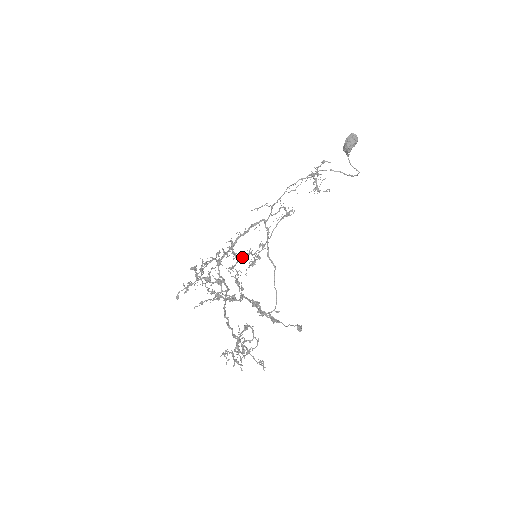
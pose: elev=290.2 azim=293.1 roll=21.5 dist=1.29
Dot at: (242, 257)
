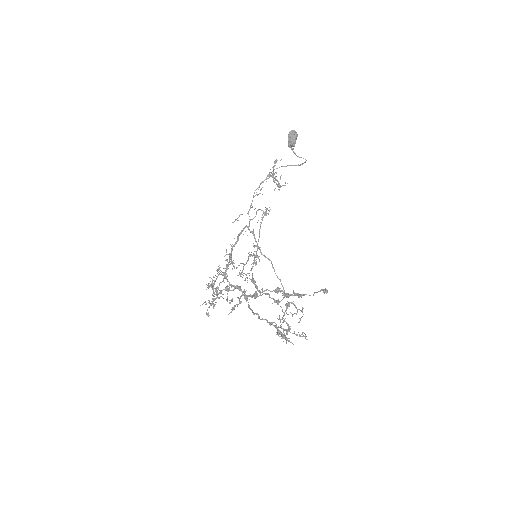
Dot at: (238, 265)
